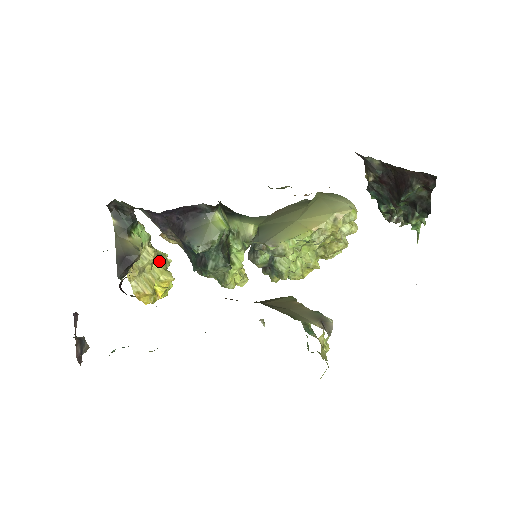
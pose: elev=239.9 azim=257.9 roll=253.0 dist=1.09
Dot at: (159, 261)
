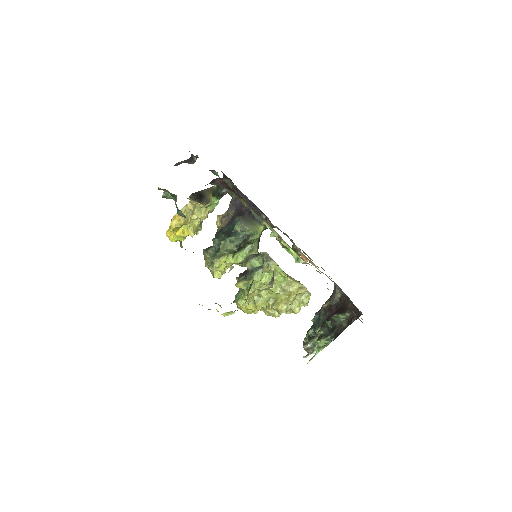
Dot at: (199, 224)
